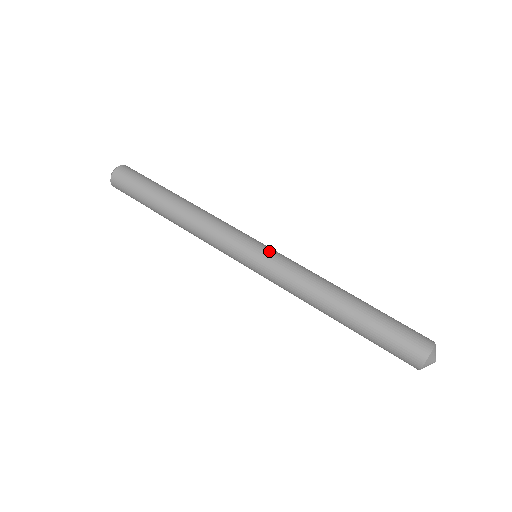
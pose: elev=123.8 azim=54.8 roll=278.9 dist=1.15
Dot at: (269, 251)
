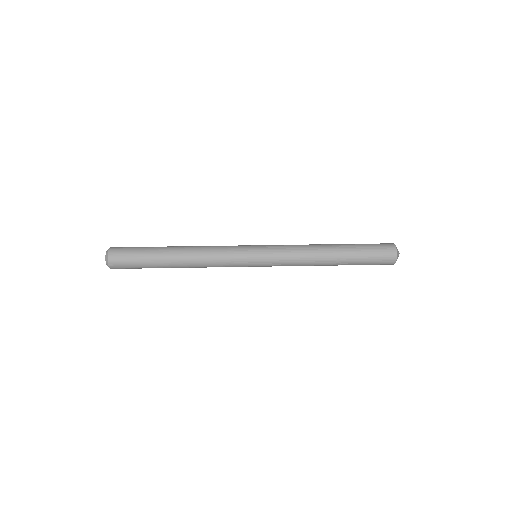
Dot at: (266, 249)
